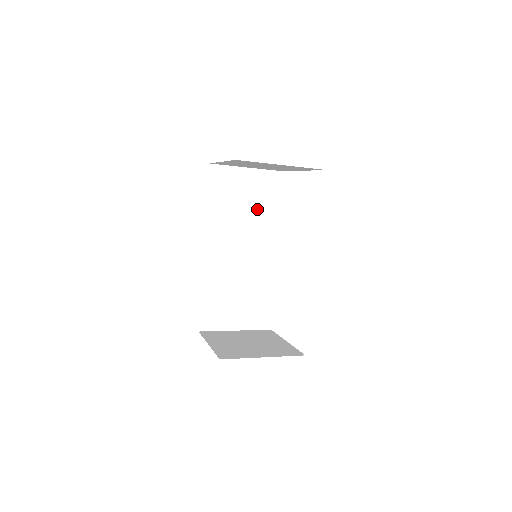
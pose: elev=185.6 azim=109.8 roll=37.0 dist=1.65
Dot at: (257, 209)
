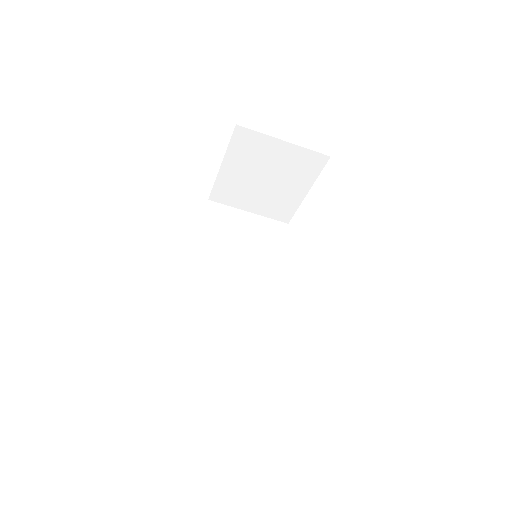
Dot at: (258, 249)
